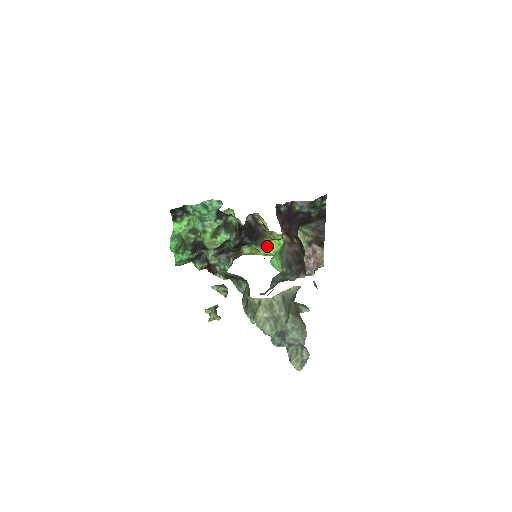
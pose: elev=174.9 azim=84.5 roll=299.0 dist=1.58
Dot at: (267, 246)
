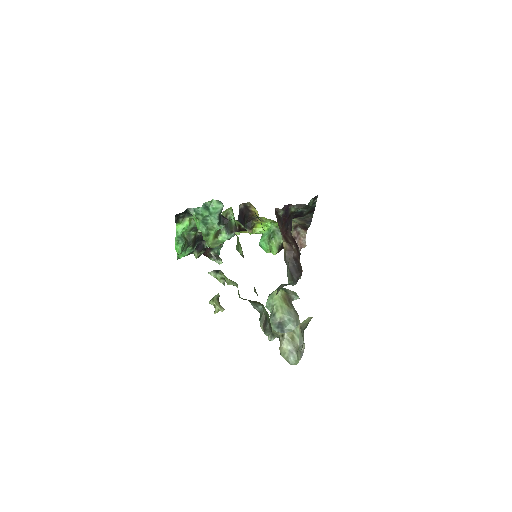
Dot at: (255, 227)
